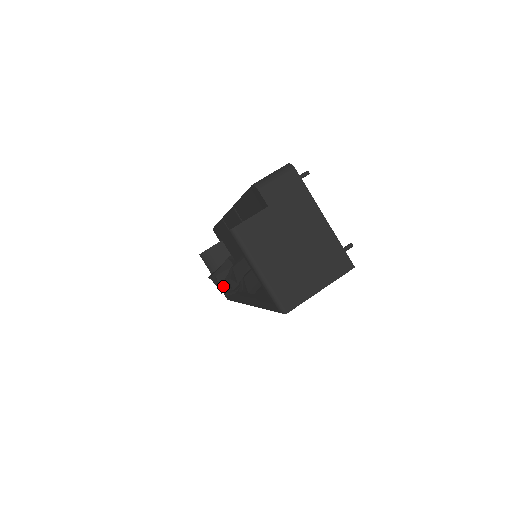
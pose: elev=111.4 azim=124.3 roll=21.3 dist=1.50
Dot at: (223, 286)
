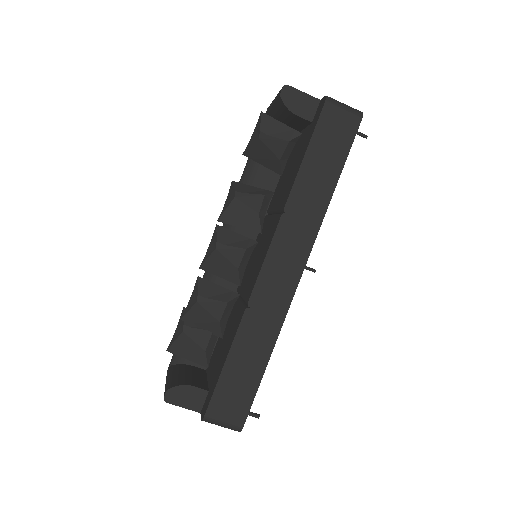
Dot at: (251, 153)
